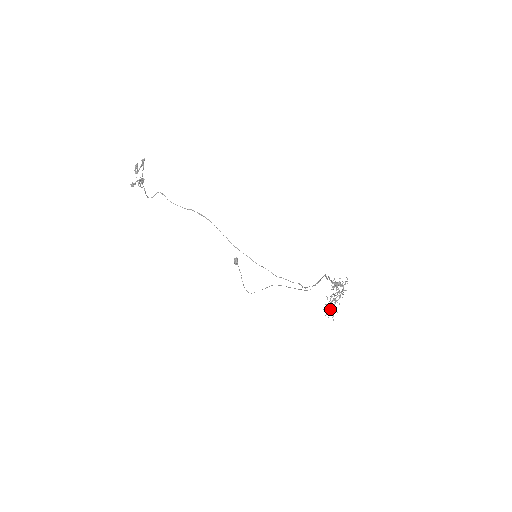
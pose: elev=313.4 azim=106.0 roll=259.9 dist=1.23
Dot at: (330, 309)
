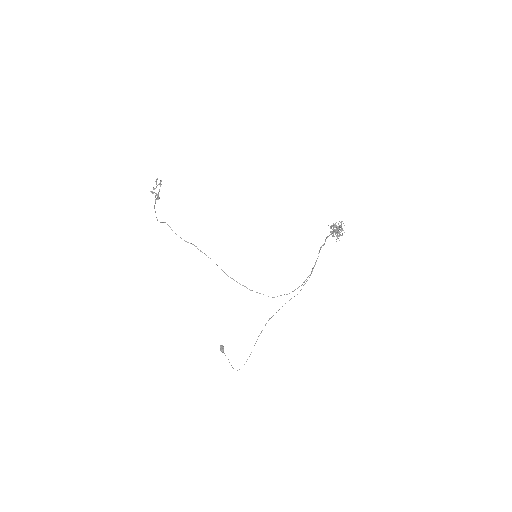
Dot at: occluded
